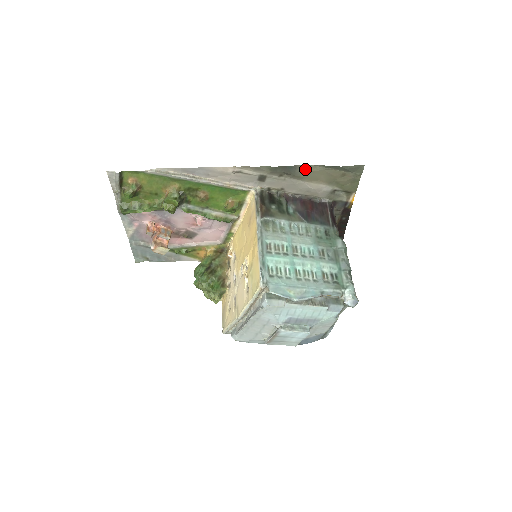
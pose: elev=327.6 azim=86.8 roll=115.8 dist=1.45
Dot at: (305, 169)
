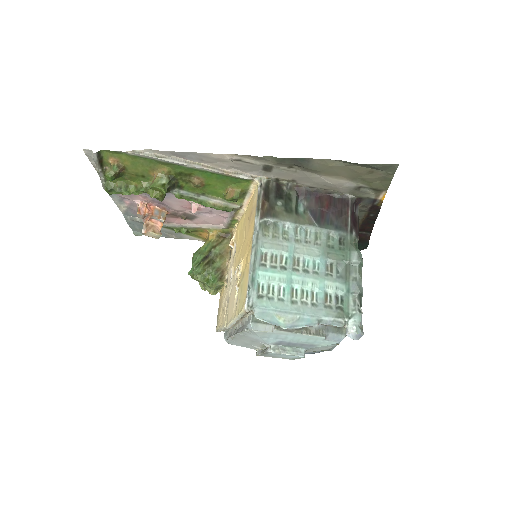
Dot at: (321, 163)
